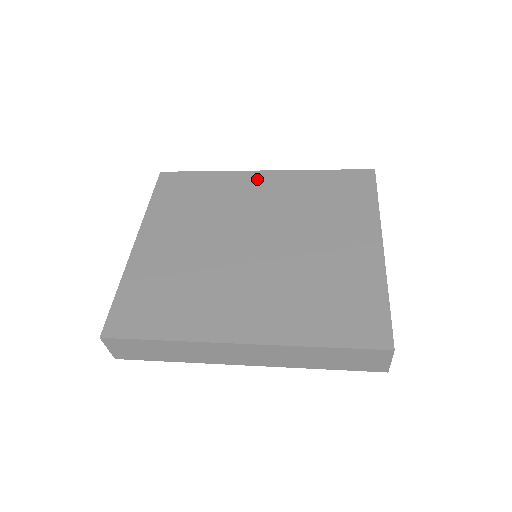
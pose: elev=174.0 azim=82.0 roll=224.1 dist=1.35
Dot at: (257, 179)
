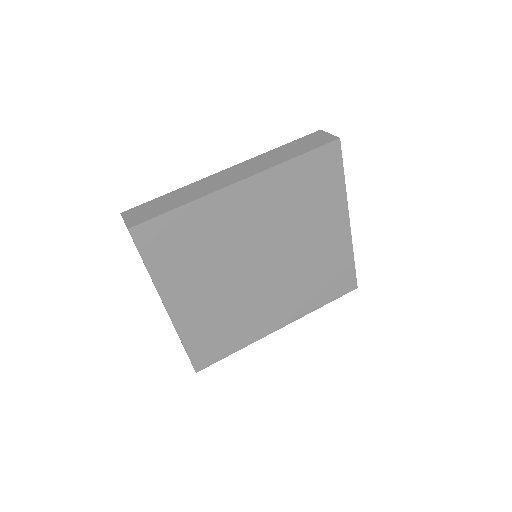
Dot at: (239, 196)
